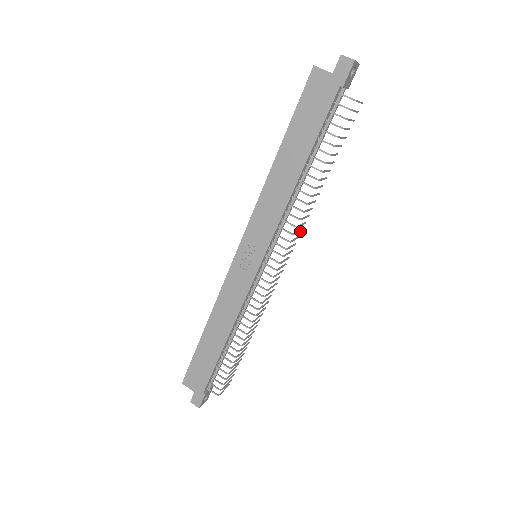
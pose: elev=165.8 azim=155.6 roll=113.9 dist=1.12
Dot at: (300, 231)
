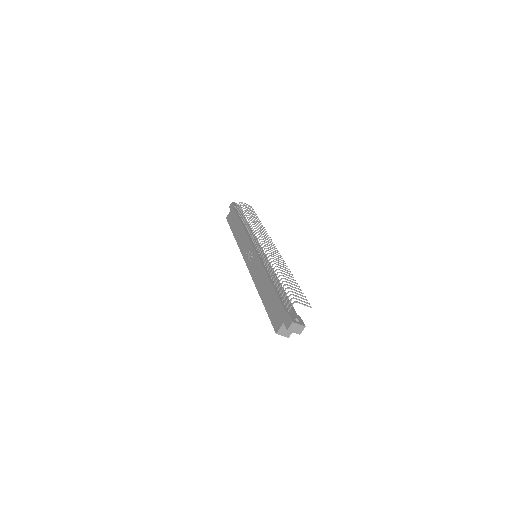
Dot at: (266, 234)
